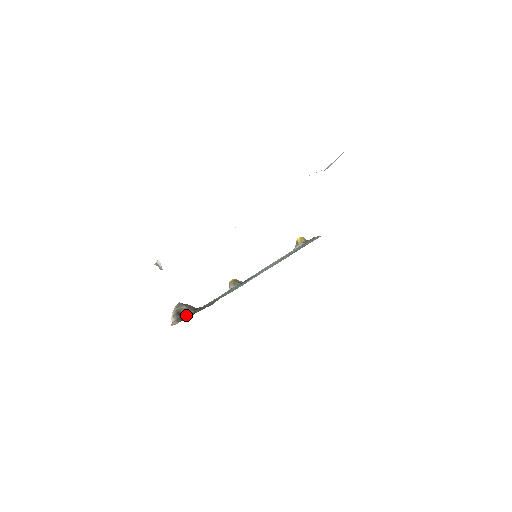
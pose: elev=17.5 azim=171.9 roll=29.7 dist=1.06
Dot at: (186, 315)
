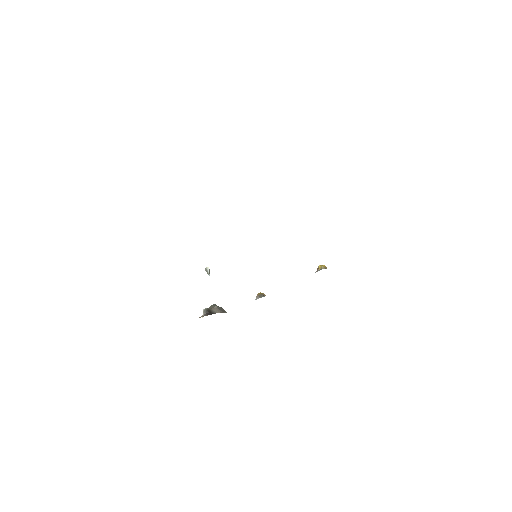
Dot at: (214, 313)
